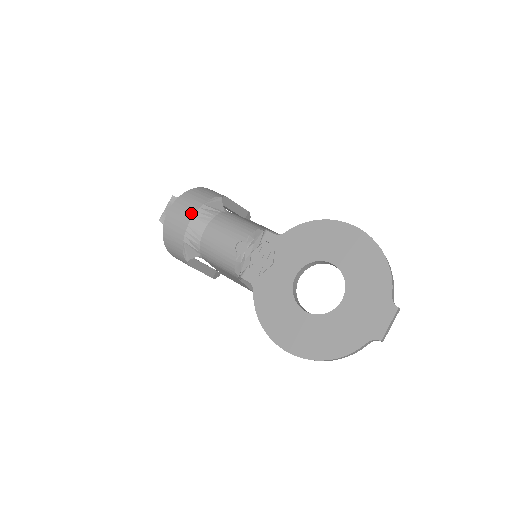
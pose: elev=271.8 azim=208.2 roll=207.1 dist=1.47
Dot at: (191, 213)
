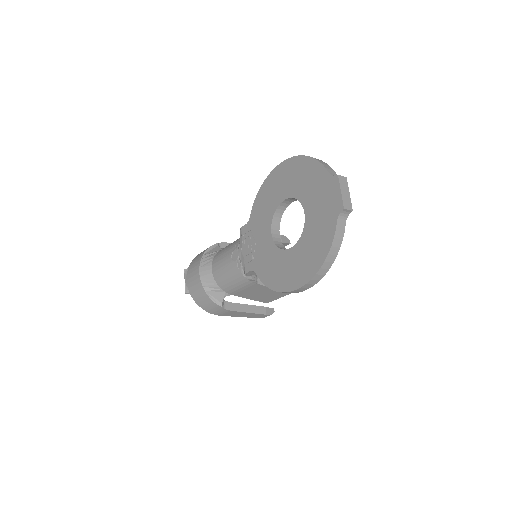
Dot at: (197, 267)
